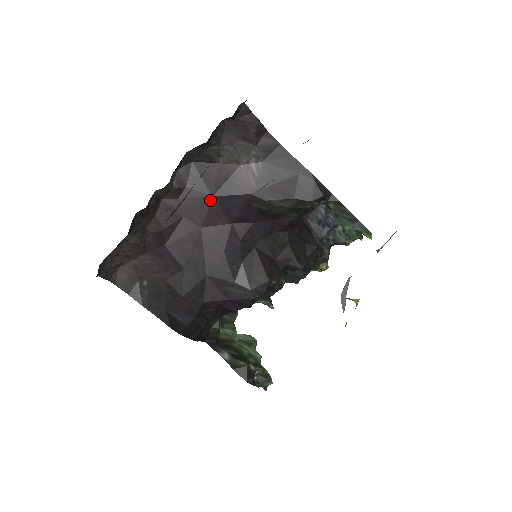
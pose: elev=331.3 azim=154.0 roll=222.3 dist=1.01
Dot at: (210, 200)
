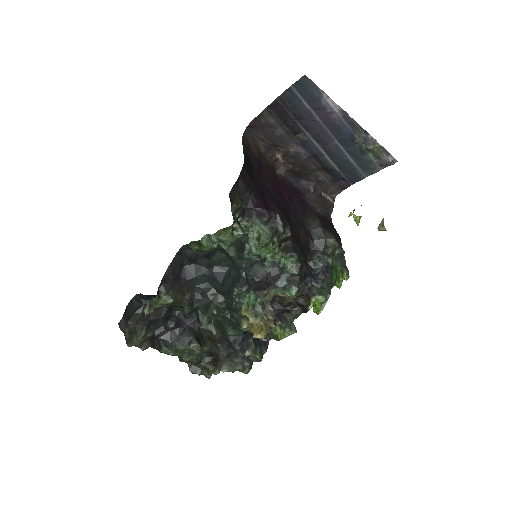
Dot at: (292, 193)
